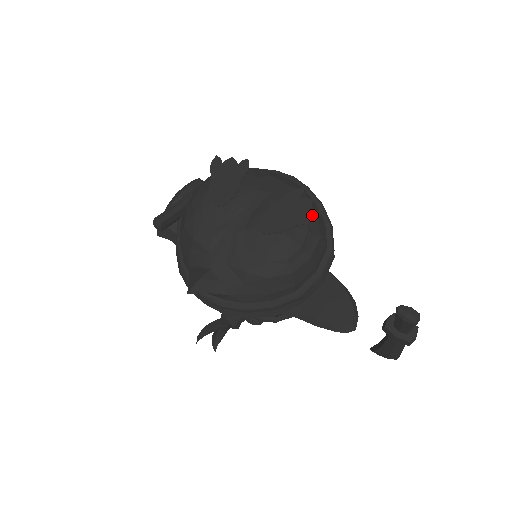
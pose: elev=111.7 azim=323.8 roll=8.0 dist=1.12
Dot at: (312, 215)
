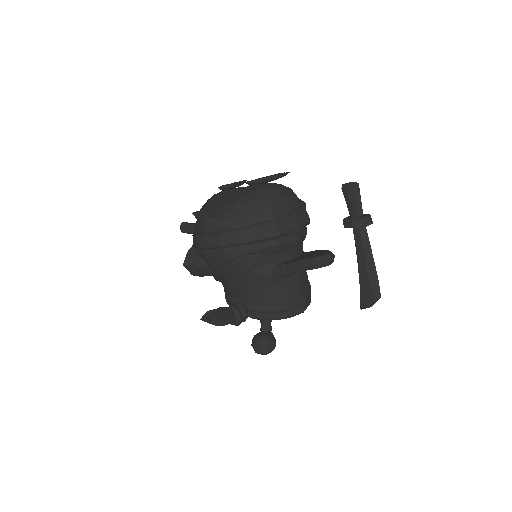
Dot at: (283, 173)
